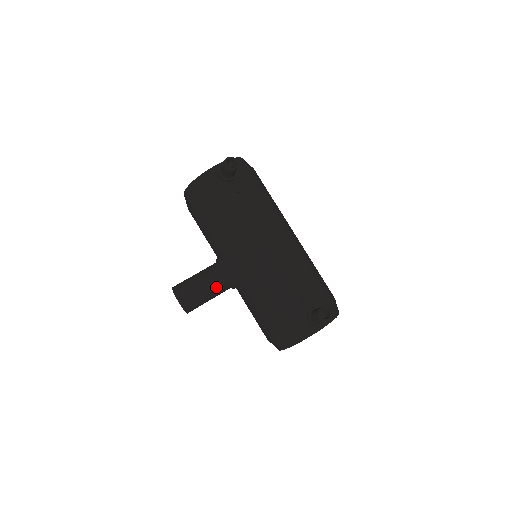
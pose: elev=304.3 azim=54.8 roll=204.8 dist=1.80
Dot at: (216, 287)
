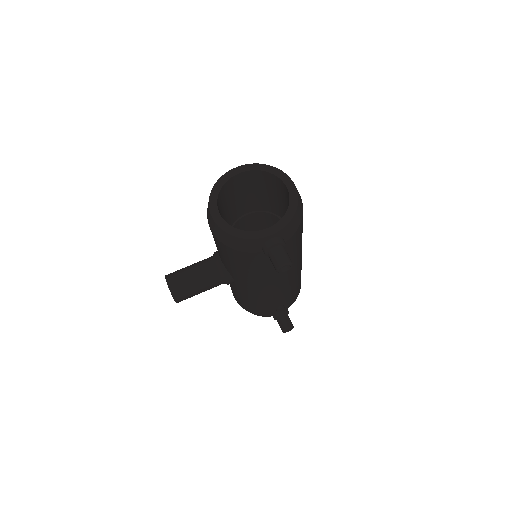
Dot at: occluded
